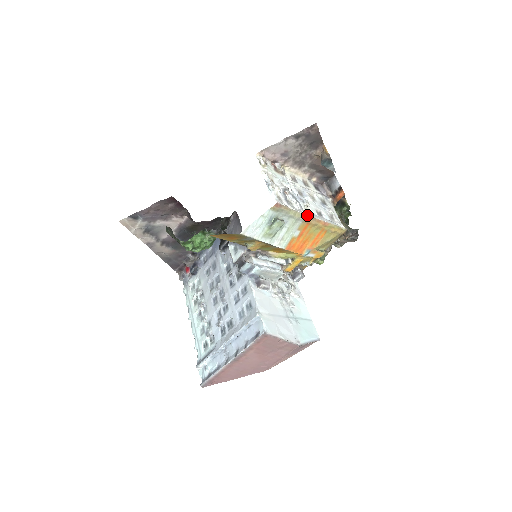
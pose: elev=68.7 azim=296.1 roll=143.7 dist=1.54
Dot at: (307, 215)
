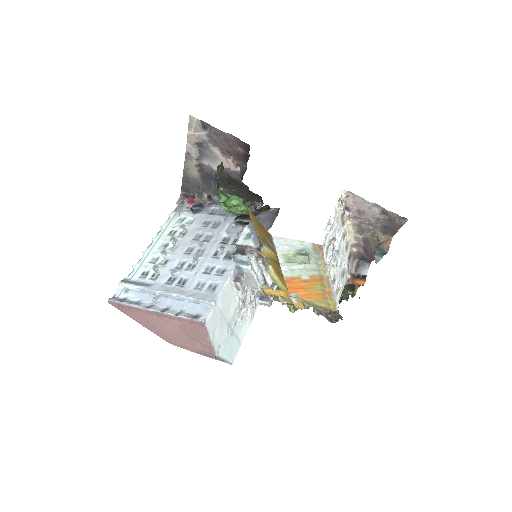
Dot at: (328, 274)
